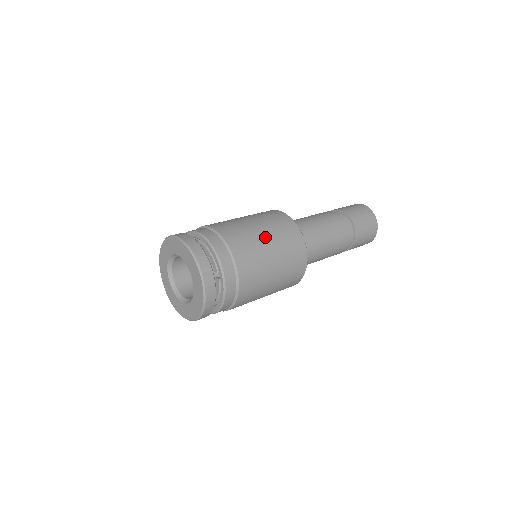
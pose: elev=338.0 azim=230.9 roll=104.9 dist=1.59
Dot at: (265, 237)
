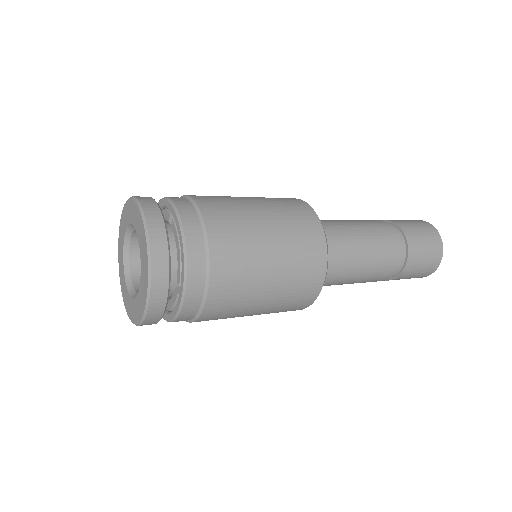
Dot at: (271, 258)
